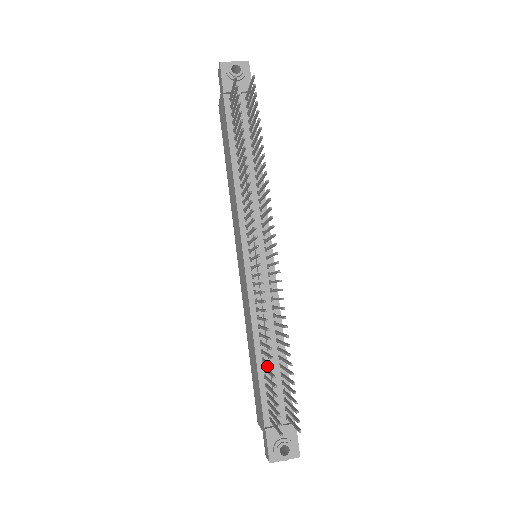
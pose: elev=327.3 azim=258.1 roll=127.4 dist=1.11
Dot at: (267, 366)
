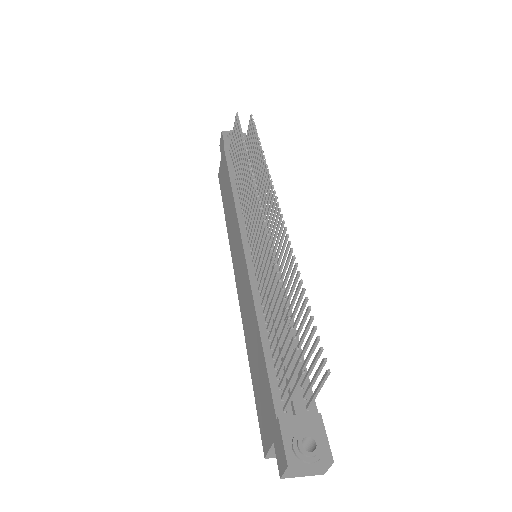
Dot at: (275, 345)
